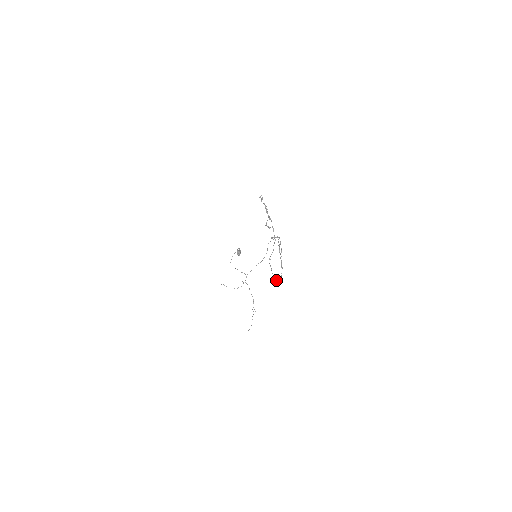
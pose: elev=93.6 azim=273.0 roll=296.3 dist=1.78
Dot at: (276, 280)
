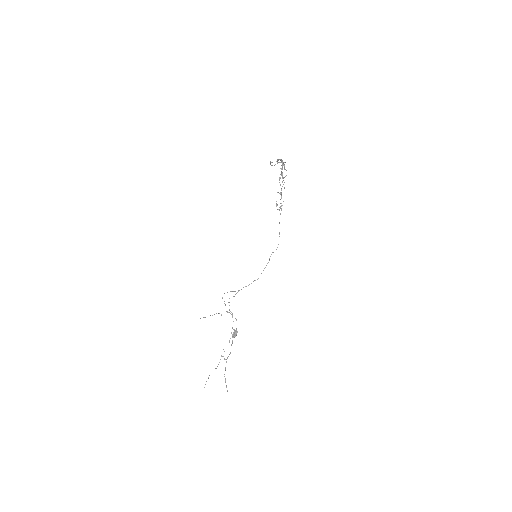
Dot at: (272, 162)
